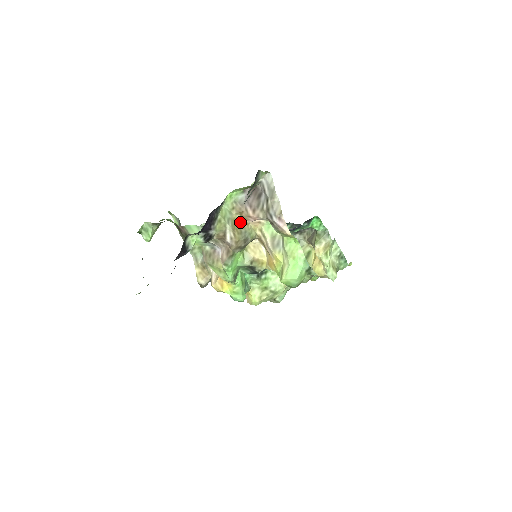
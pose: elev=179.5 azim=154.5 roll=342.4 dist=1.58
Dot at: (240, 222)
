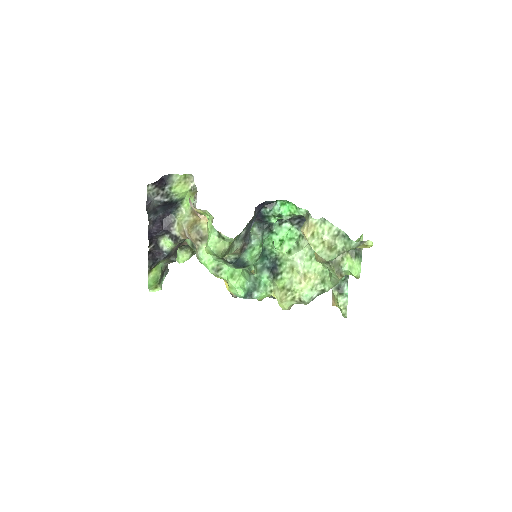
Dot at: (196, 221)
